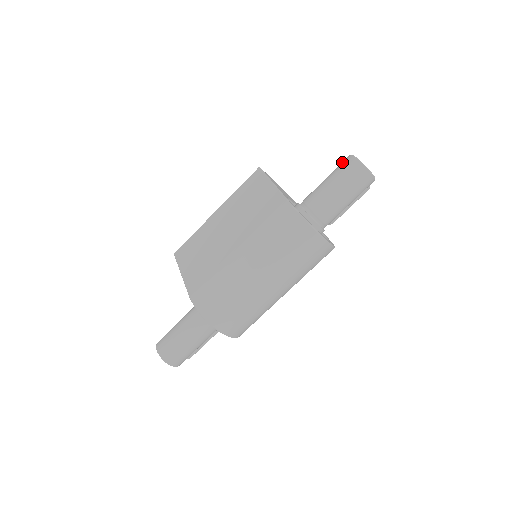
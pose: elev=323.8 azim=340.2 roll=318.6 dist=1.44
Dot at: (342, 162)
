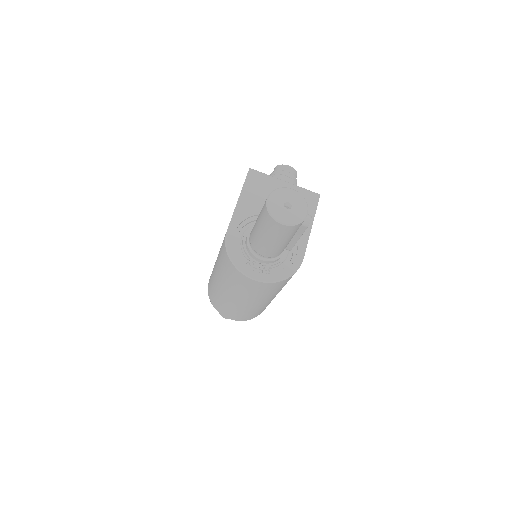
Dot at: occluded
